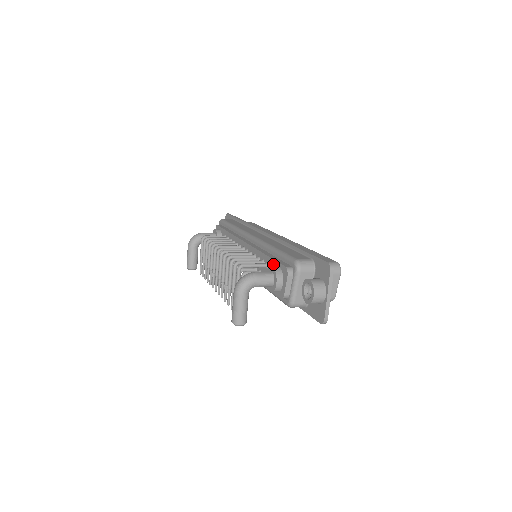
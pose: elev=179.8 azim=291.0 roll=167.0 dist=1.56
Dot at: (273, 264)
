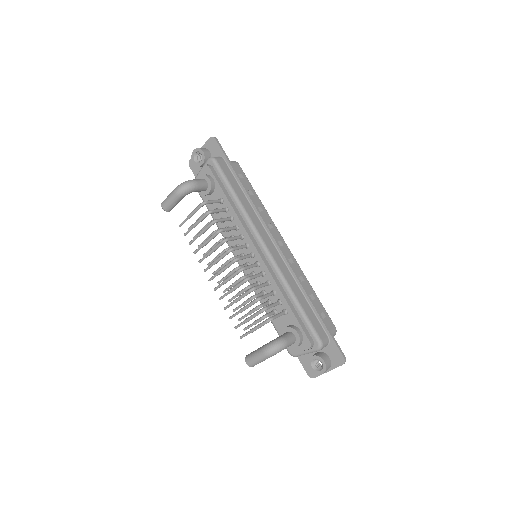
Dot at: (294, 321)
